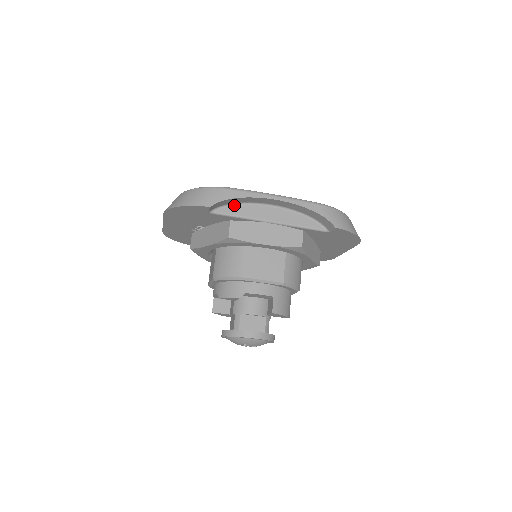
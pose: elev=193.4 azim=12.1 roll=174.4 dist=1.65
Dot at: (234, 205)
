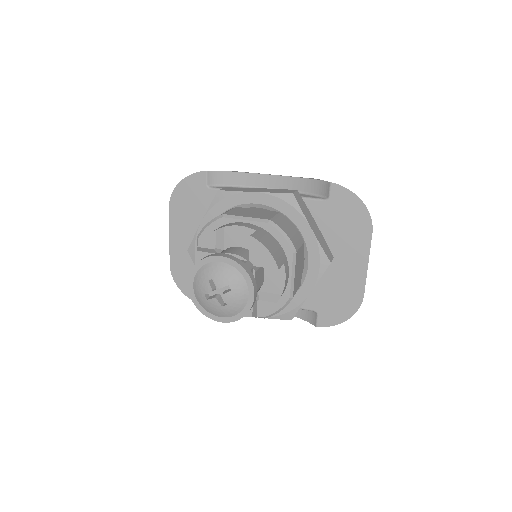
Dot at: (233, 187)
